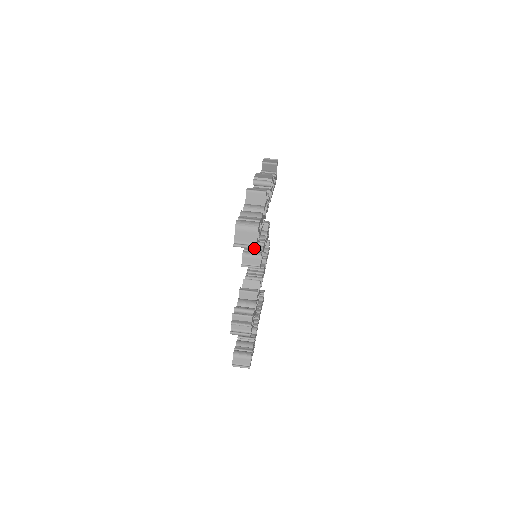
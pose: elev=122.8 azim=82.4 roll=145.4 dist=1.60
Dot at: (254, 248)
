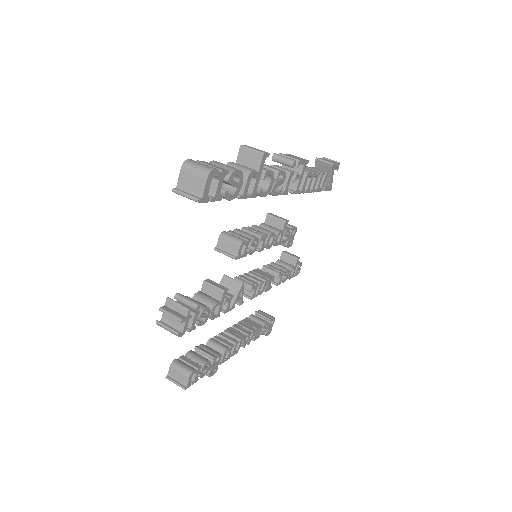
Dot at: (196, 200)
